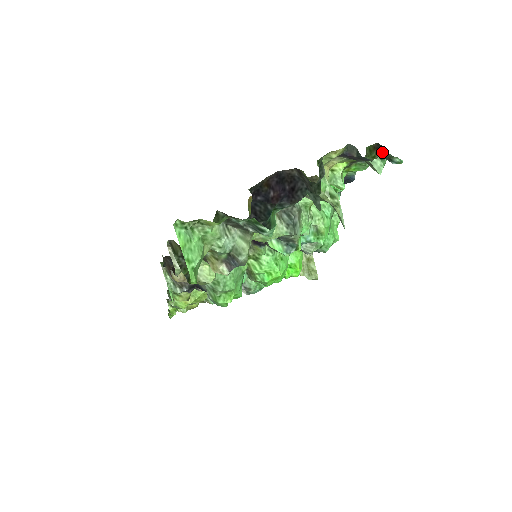
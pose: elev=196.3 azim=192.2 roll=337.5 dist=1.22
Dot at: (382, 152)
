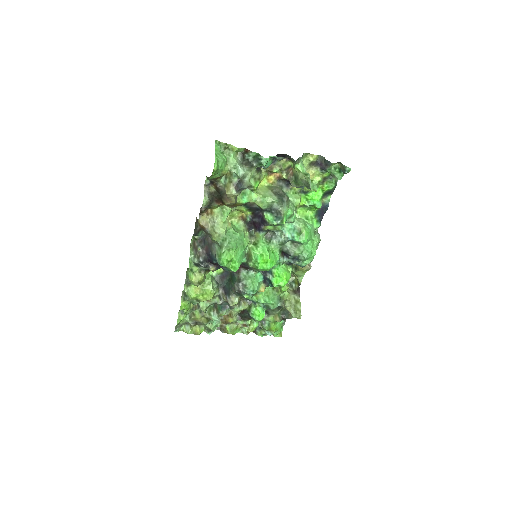
Dot at: (340, 168)
